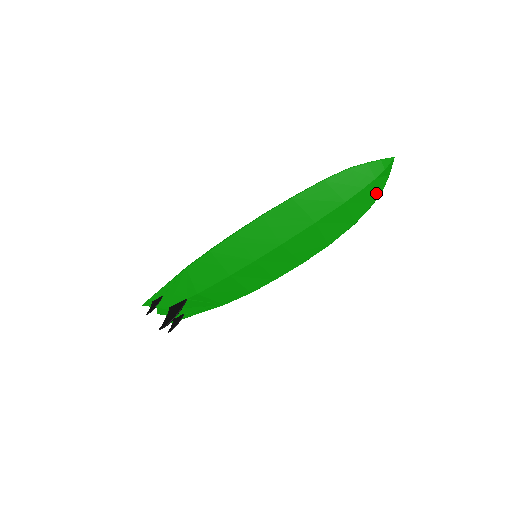
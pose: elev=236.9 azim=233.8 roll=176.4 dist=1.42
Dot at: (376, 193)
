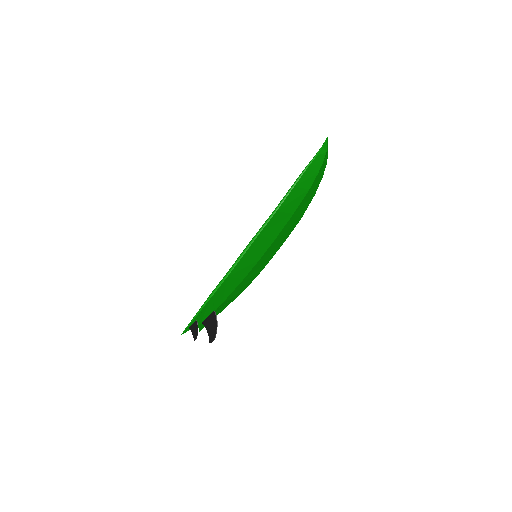
Dot at: (324, 169)
